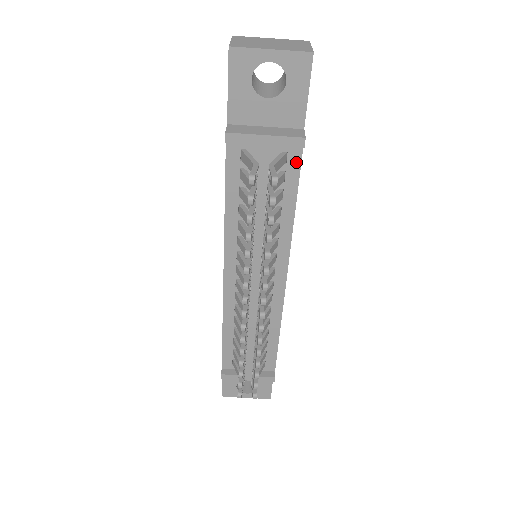
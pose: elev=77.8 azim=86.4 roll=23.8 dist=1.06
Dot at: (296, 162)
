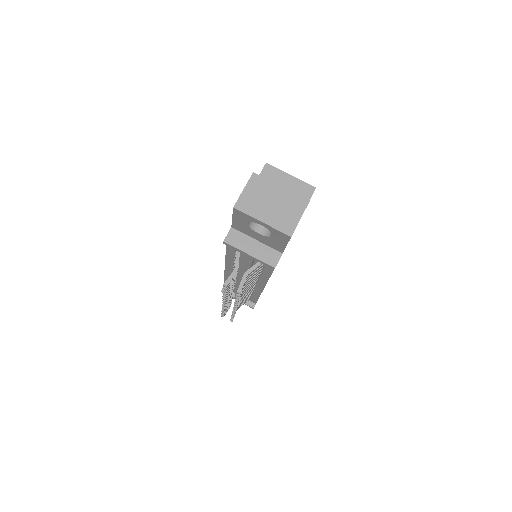
Dot at: occluded
